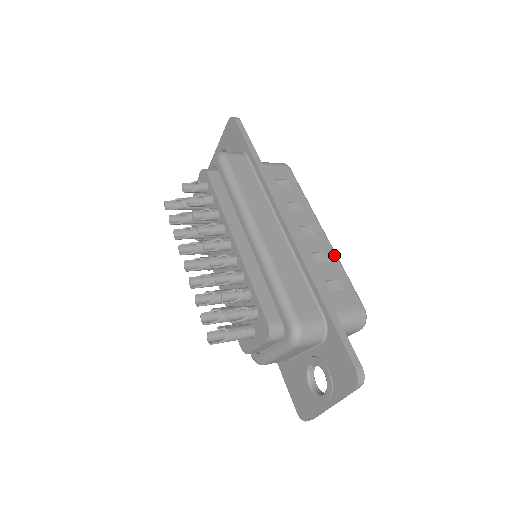
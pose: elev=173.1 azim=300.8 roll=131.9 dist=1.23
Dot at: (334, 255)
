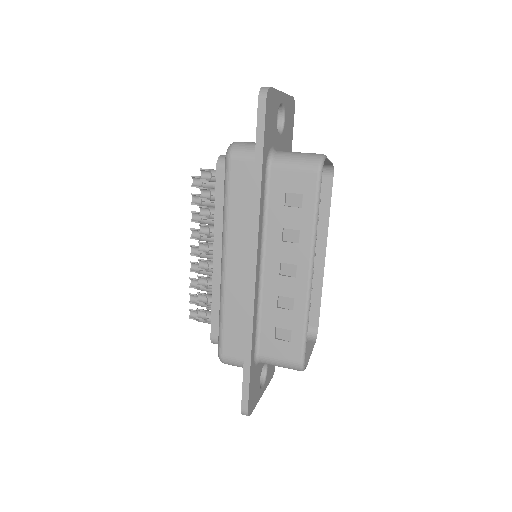
Dot at: (303, 305)
